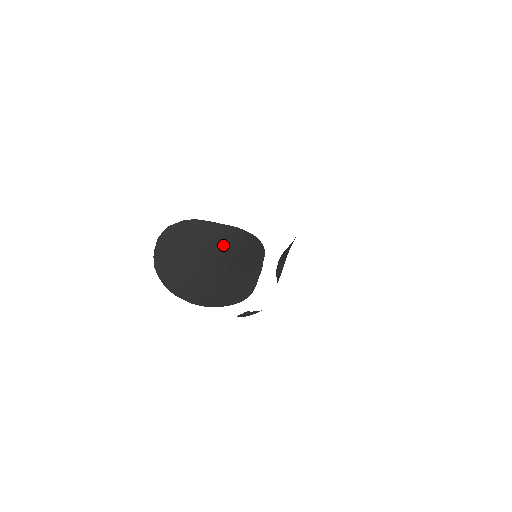
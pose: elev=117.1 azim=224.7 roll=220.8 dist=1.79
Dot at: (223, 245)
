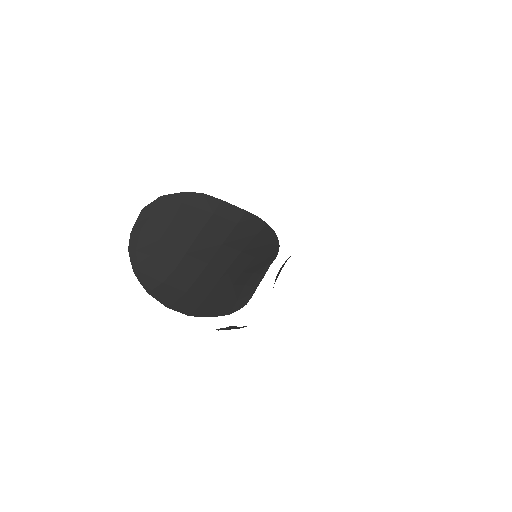
Dot at: (232, 237)
